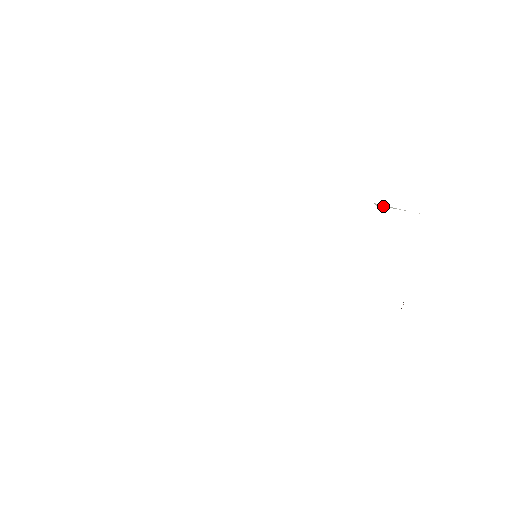
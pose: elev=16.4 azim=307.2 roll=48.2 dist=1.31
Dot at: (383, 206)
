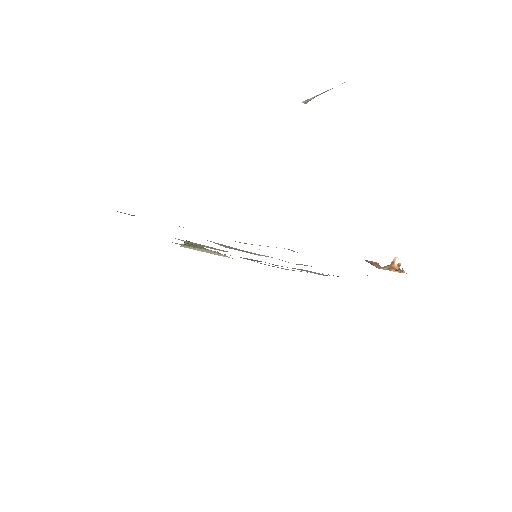
Dot at: (310, 100)
